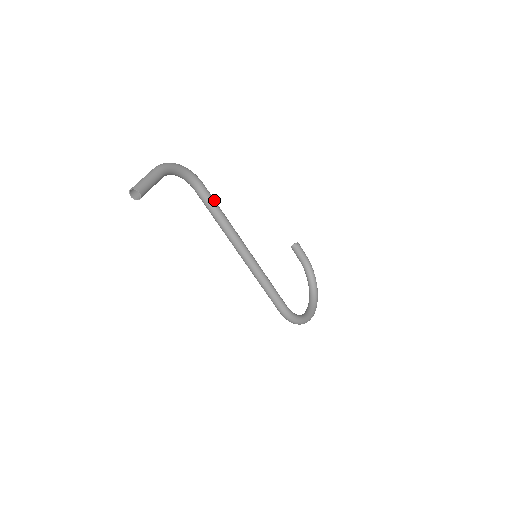
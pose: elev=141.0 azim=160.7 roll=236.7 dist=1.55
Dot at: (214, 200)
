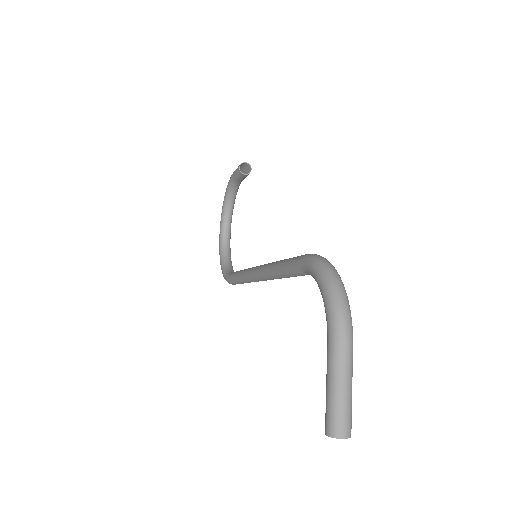
Dot at: occluded
